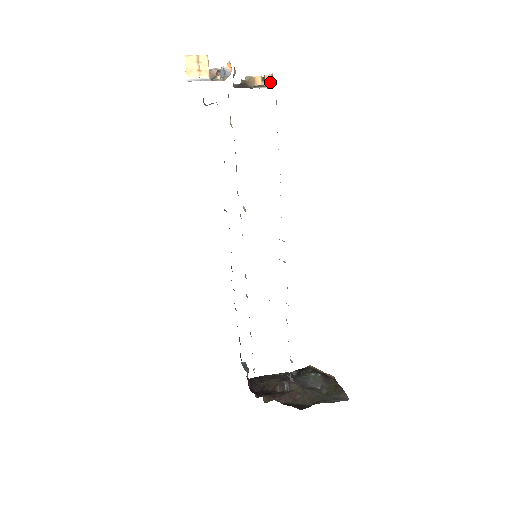
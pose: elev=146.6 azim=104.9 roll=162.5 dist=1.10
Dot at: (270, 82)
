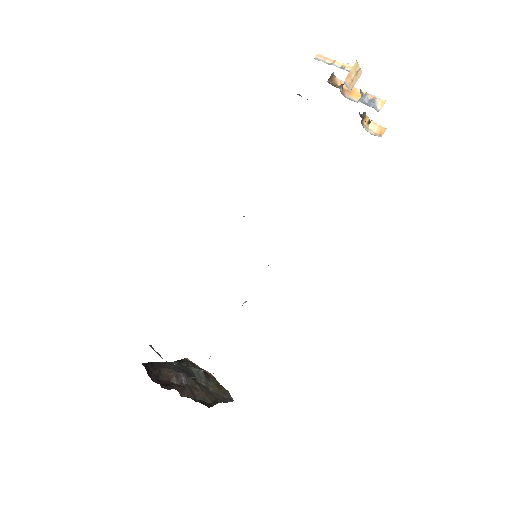
Dot at: (374, 130)
